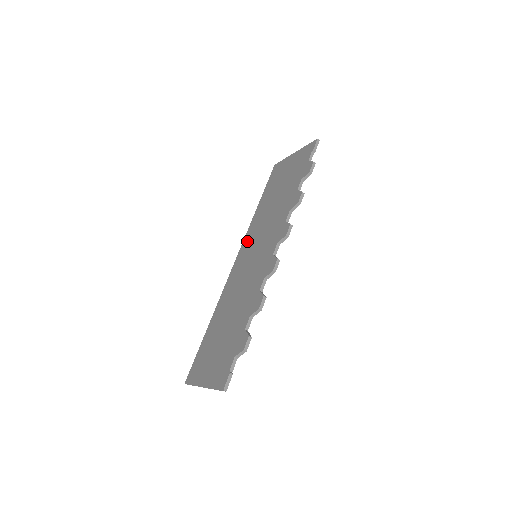
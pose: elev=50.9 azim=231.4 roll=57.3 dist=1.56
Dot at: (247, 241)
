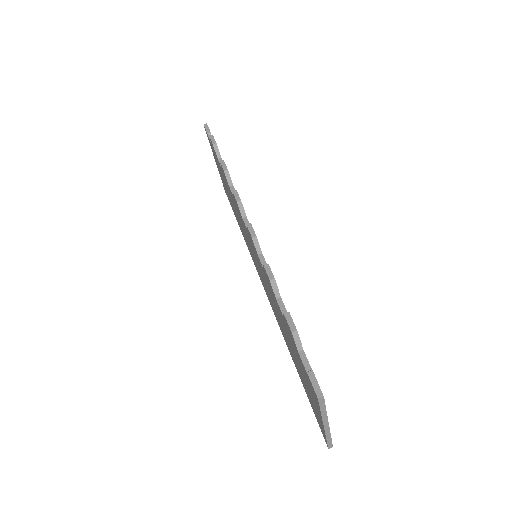
Dot at: (253, 260)
